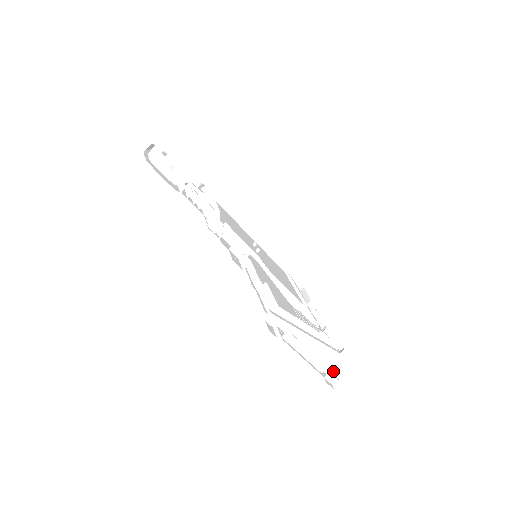
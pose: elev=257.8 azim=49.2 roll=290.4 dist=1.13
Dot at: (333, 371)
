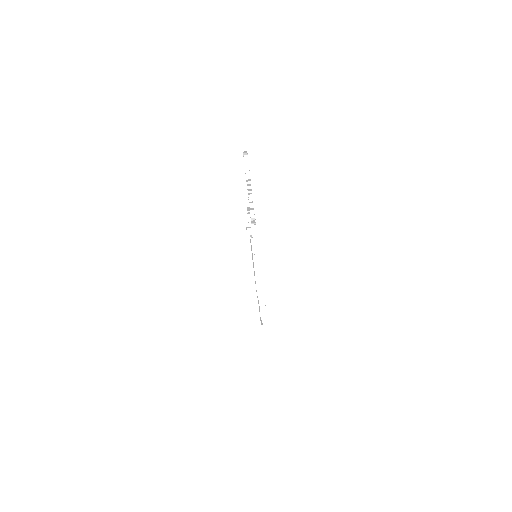
Dot at: occluded
